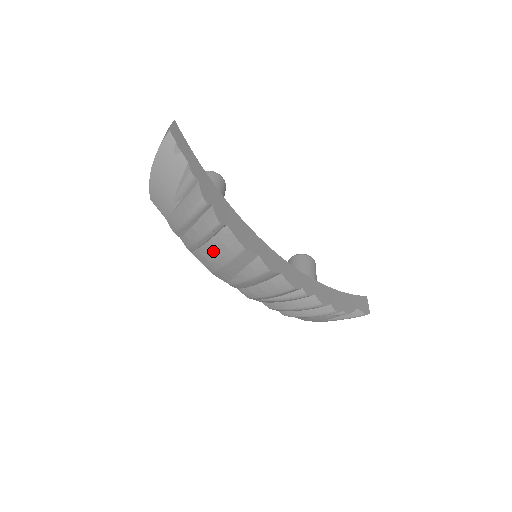
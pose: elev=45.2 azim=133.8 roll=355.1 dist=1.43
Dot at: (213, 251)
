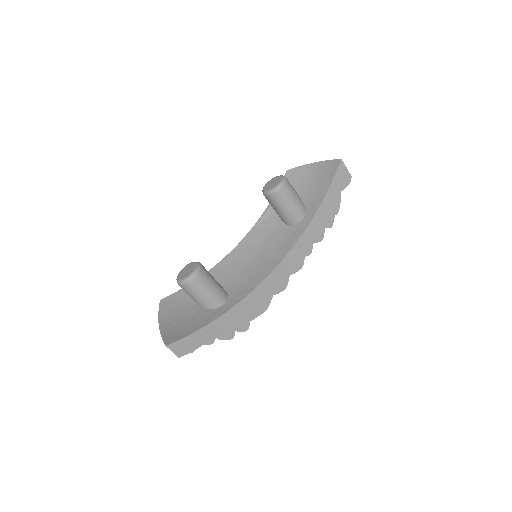
Dot at: occluded
